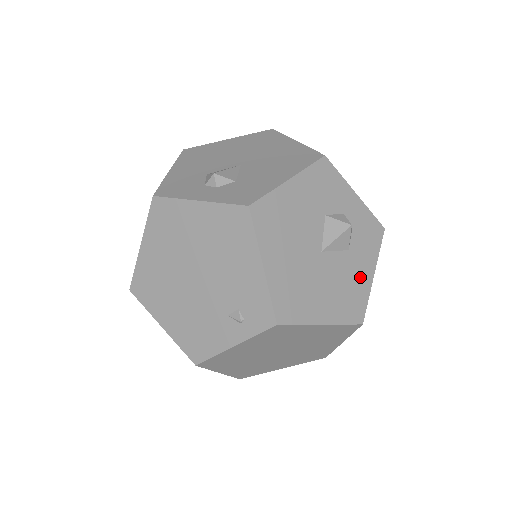
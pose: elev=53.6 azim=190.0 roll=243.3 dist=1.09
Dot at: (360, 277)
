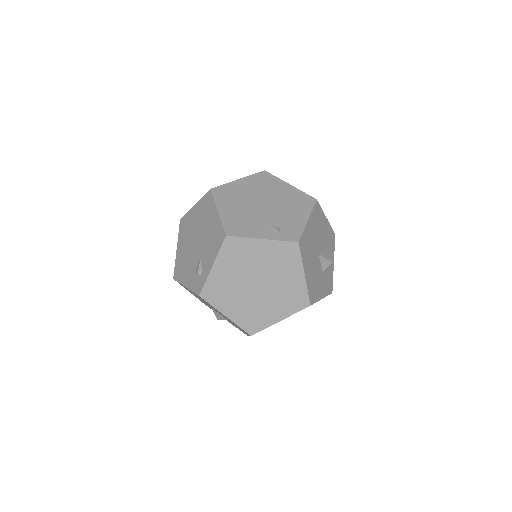
Dot at: (320, 289)
